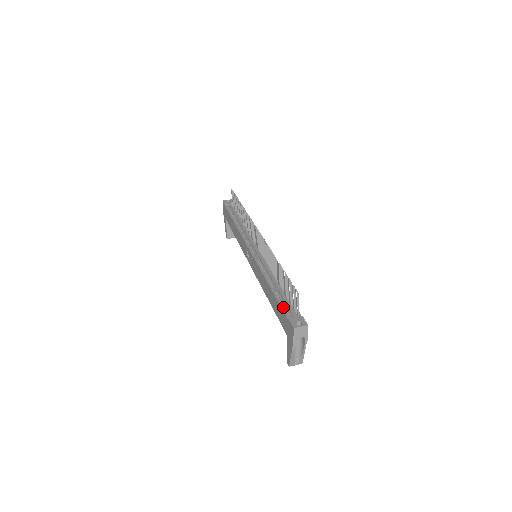
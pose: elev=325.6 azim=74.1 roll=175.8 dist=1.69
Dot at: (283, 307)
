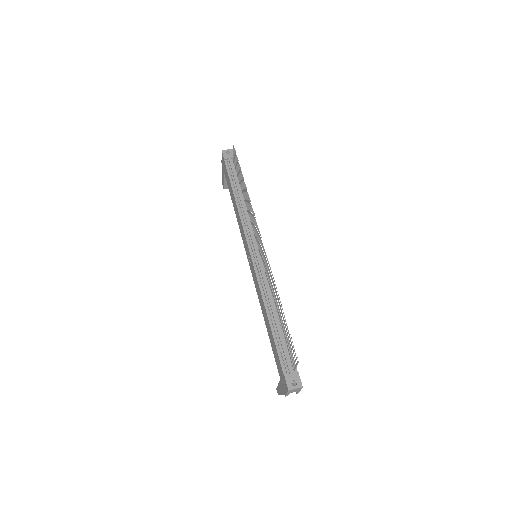
Dot at: (280, 355)
